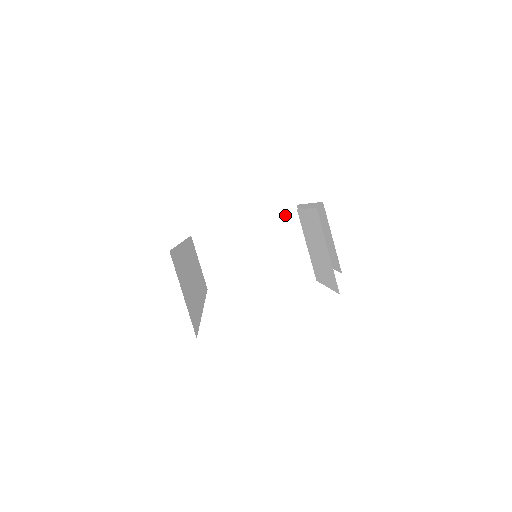
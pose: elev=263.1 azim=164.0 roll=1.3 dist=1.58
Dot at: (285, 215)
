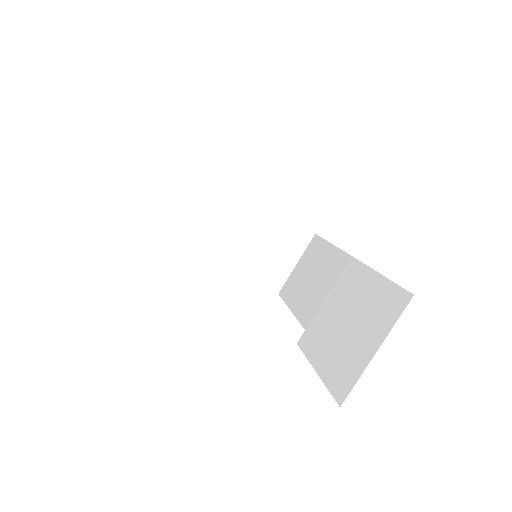
Dot at: (297, 232)
